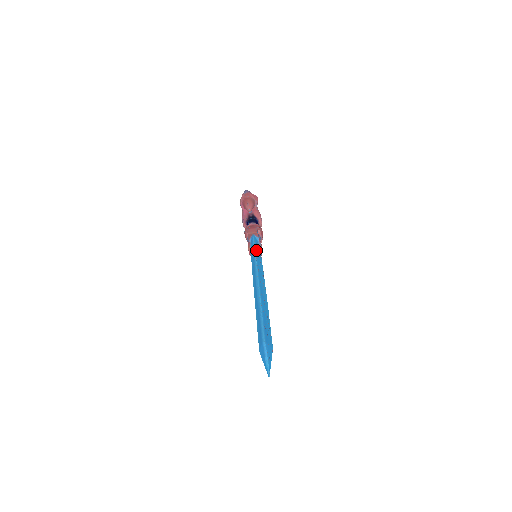
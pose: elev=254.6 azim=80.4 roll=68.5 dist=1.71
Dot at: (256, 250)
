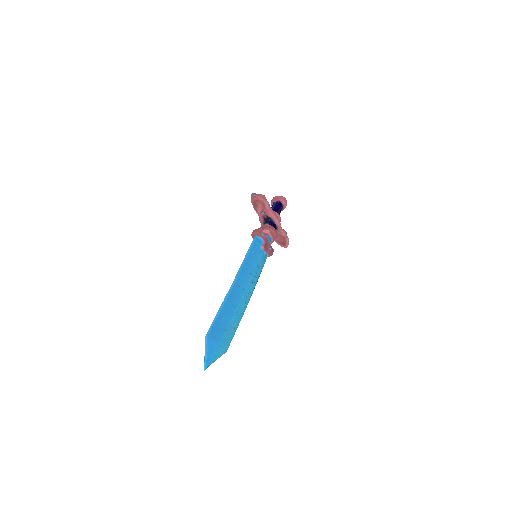
Dot at: (251, 250)
